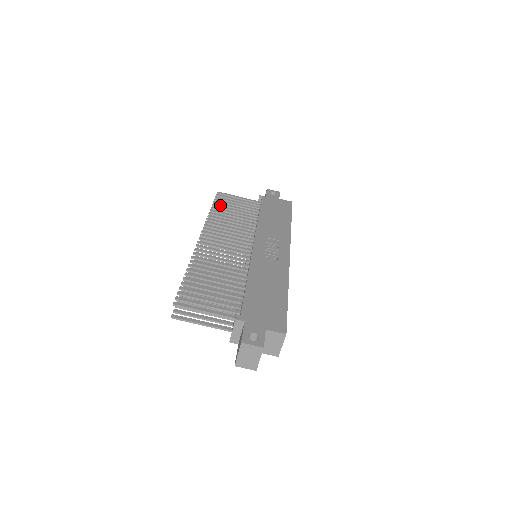
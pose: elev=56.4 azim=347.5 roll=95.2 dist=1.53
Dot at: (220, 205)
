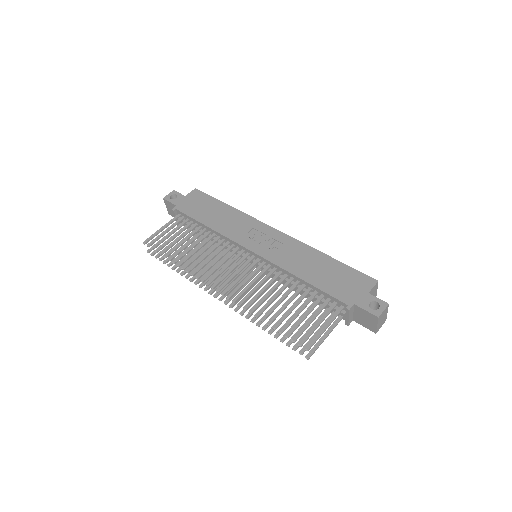
Dot at: (167, 250)
